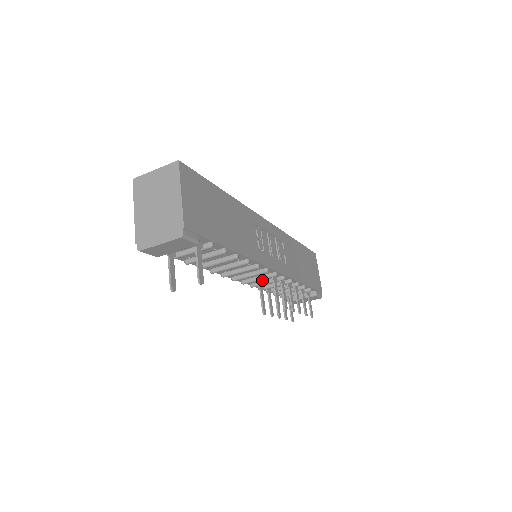
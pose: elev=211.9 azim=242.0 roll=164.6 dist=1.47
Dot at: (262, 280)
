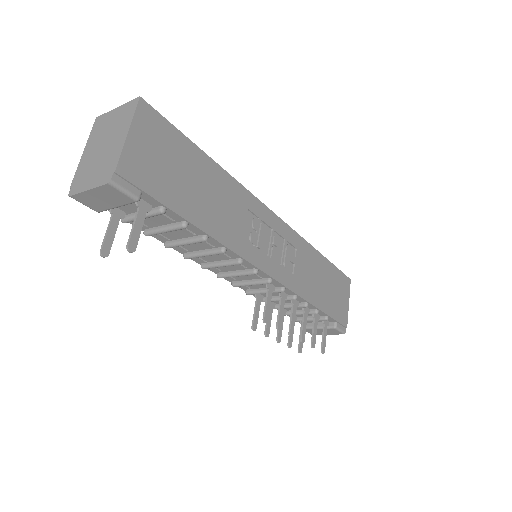
Dot at: (259, 287)
